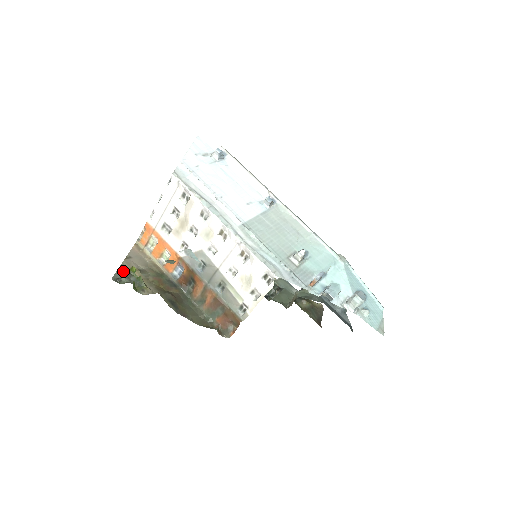
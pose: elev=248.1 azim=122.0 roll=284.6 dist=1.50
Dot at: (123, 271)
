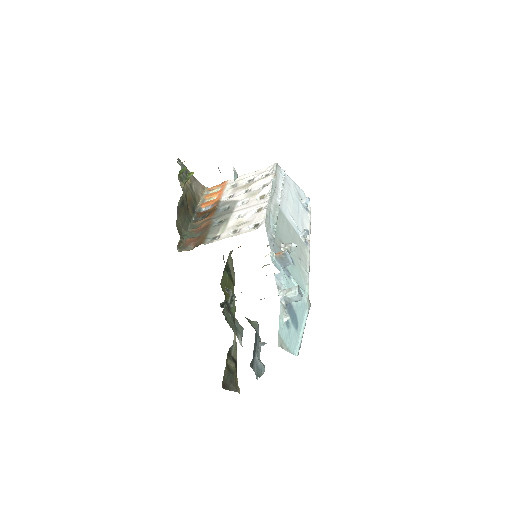
Dot at: (186, 169)
